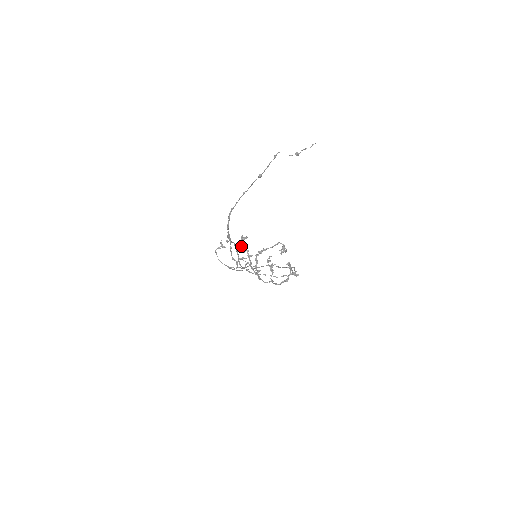
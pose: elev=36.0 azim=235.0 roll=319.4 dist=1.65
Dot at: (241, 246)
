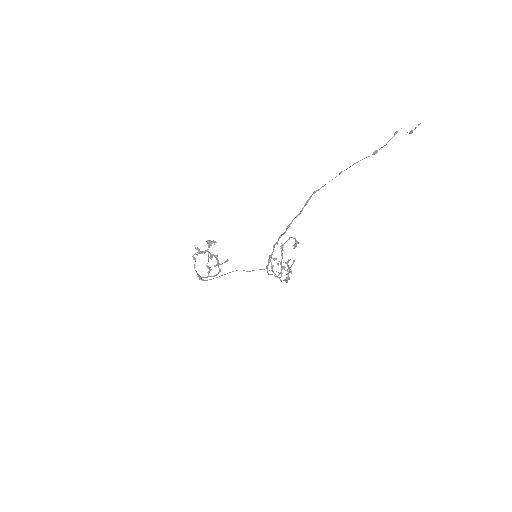
Dot at: (209, 252)
